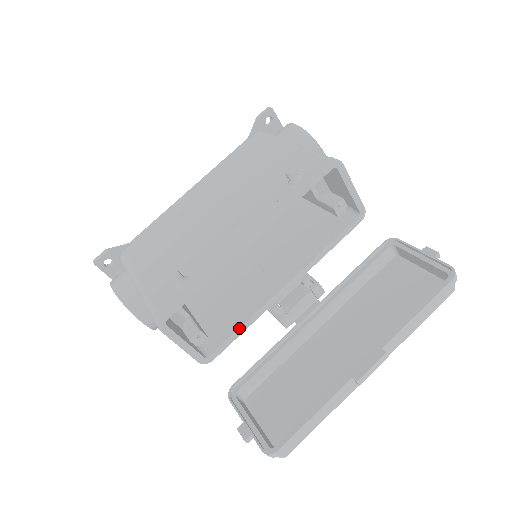
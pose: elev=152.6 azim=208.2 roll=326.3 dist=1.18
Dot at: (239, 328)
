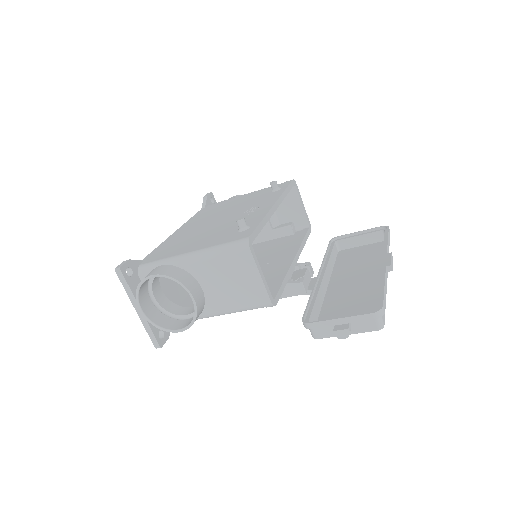
Dot at: (283, 281)
